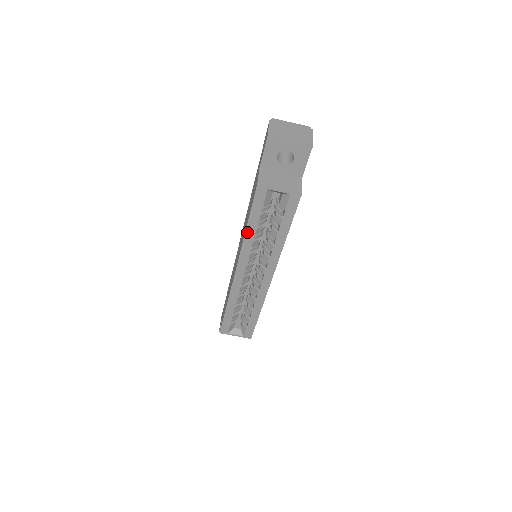
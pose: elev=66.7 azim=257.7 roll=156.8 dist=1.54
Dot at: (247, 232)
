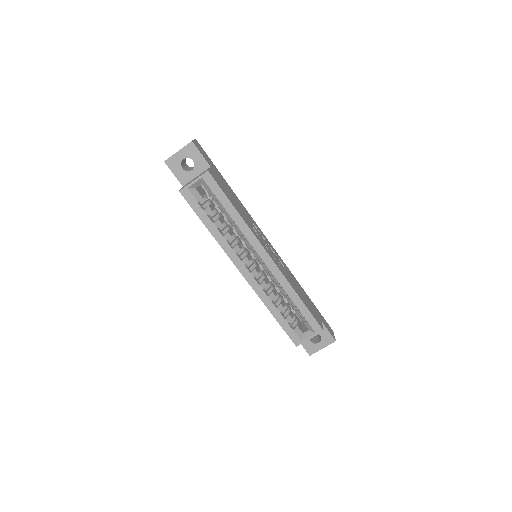
Dot at: (211, 232)
